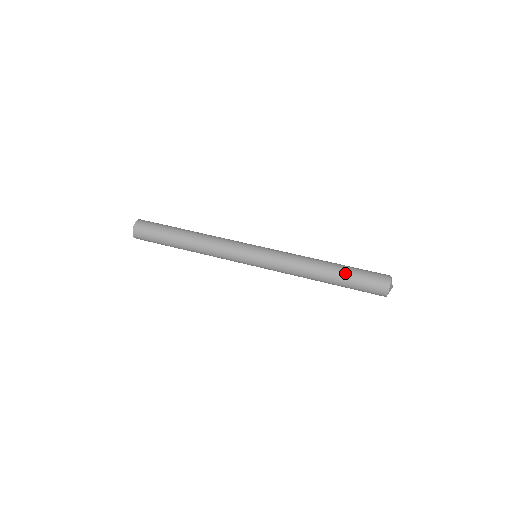
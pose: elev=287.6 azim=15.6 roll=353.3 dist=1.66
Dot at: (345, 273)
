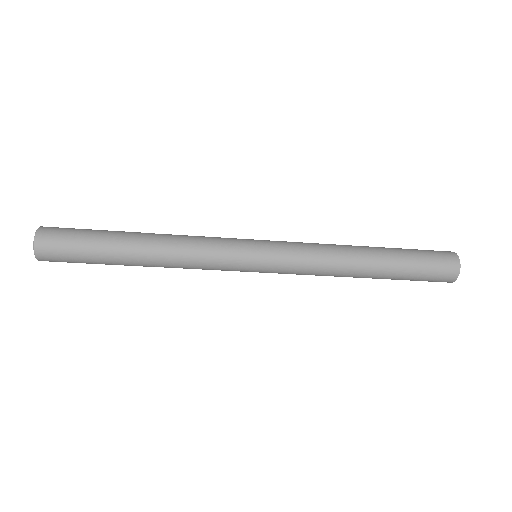
Dot at: (396, 271)
